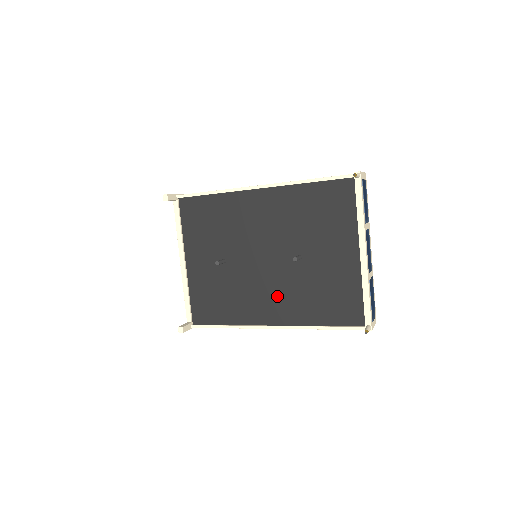
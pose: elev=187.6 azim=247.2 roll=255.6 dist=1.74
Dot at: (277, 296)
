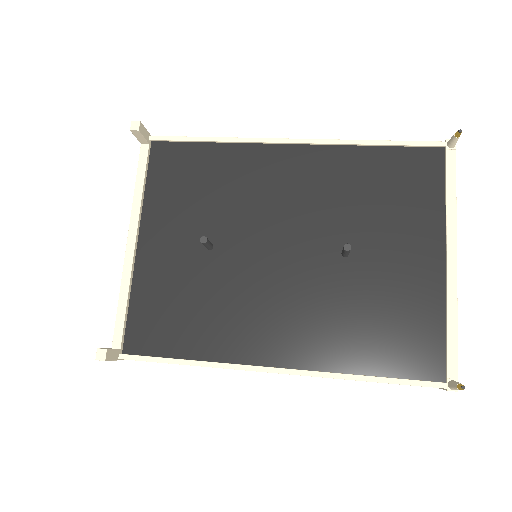
Dot at: (294, 315)
